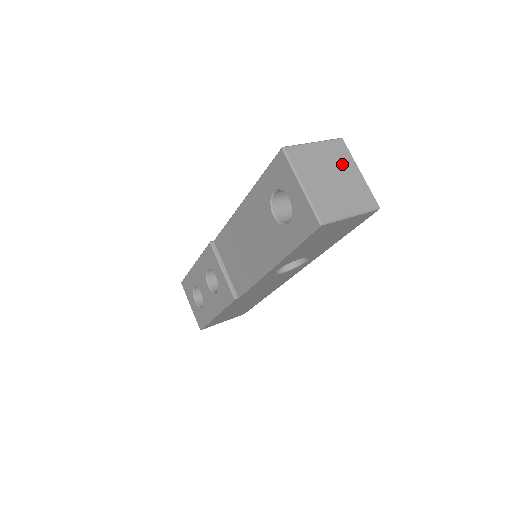
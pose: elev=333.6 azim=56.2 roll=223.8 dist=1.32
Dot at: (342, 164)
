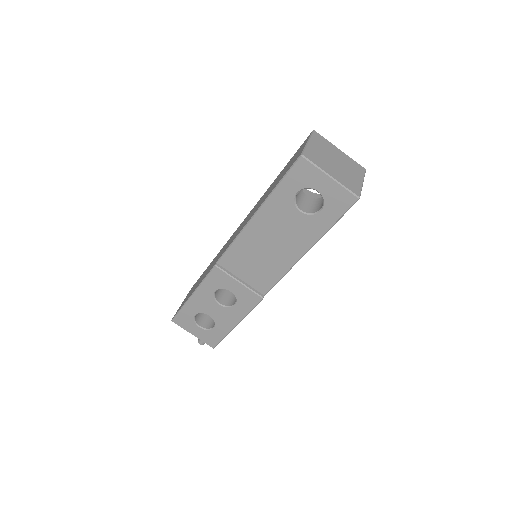
Dot at: (330, 149)
